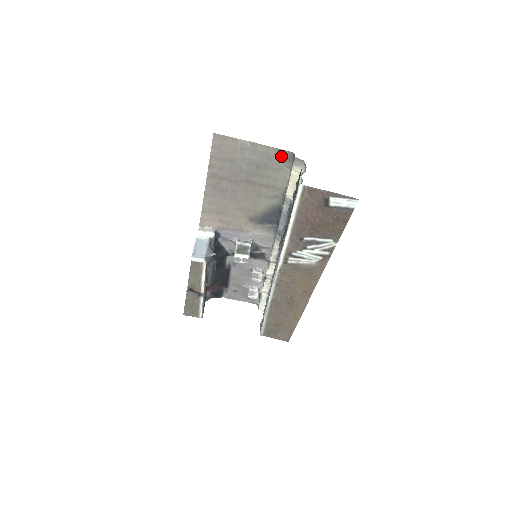
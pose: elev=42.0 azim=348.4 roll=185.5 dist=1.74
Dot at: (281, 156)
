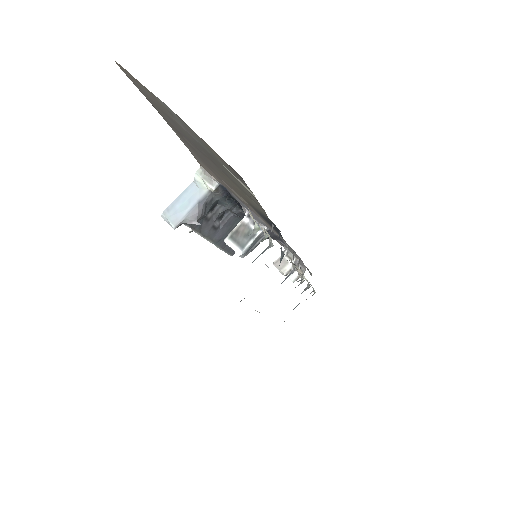
Dot at: (230, 167)
